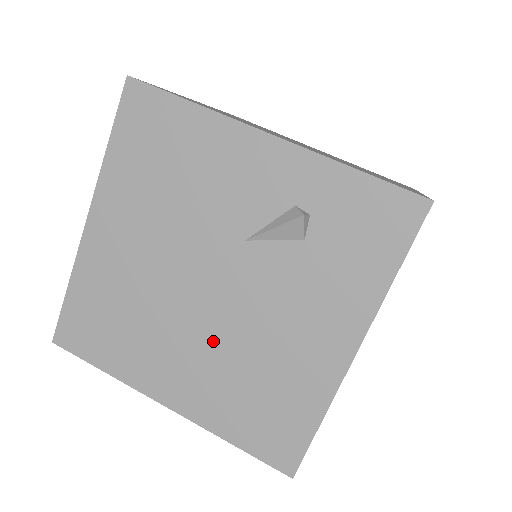
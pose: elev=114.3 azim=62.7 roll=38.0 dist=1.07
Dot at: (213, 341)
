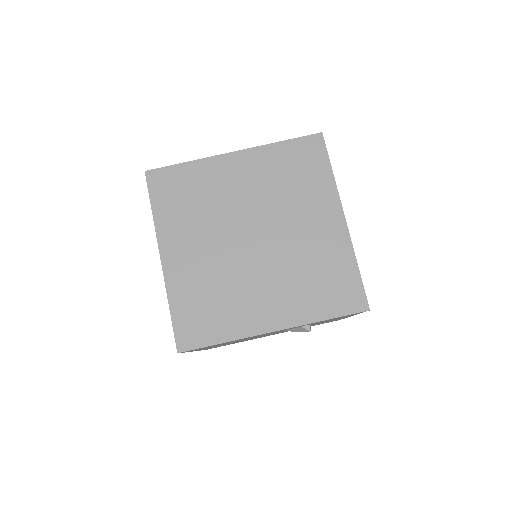
Dot at: occluded
